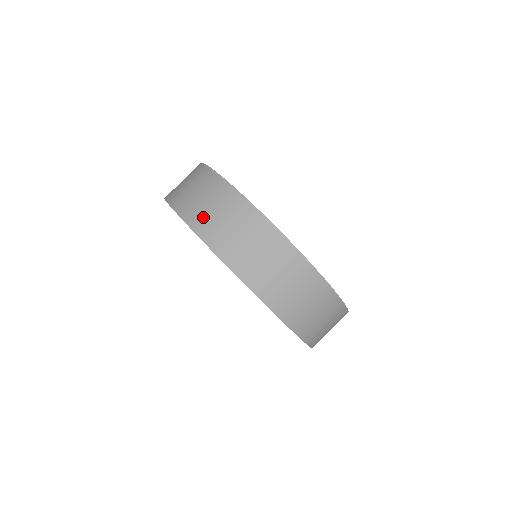
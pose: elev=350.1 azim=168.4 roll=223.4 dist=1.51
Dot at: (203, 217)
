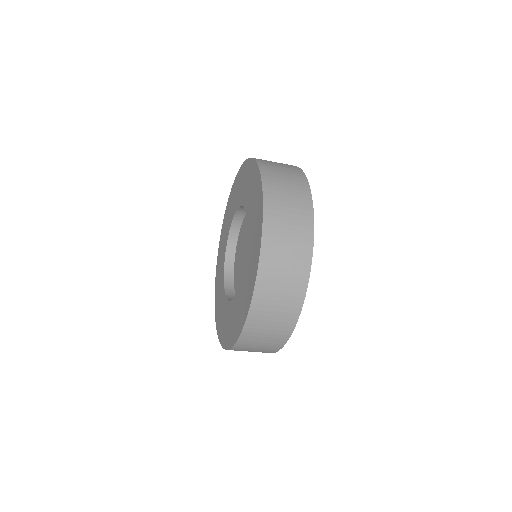
Dot at: (270, 164)
